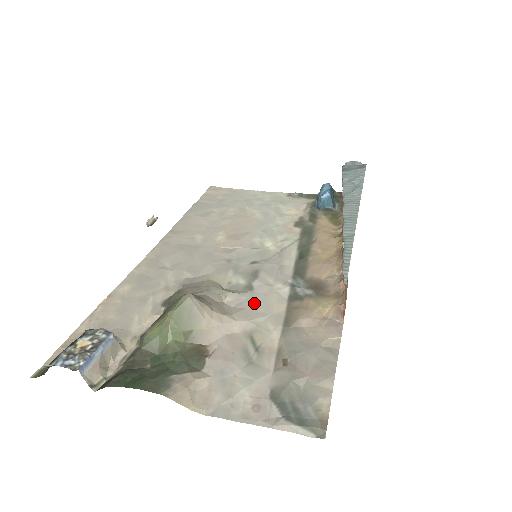
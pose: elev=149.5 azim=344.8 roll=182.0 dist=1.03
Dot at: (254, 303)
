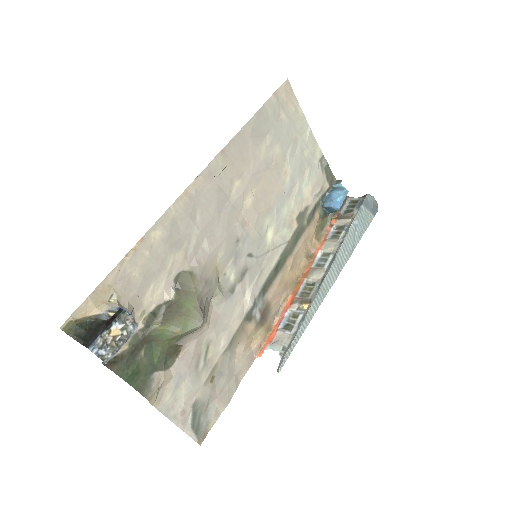
Dot at: (226, 311)
